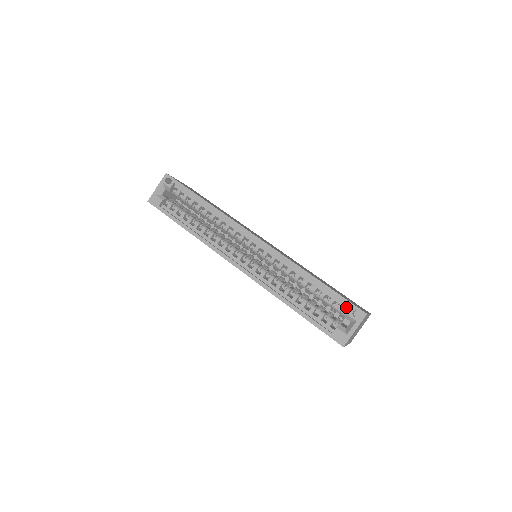
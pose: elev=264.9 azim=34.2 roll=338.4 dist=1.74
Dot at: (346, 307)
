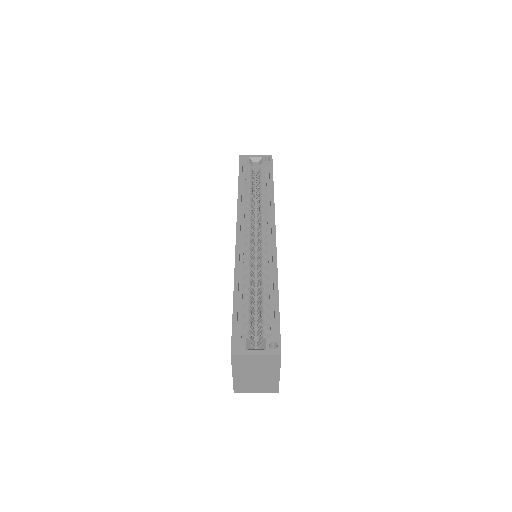
Dot at: (272, 336)
